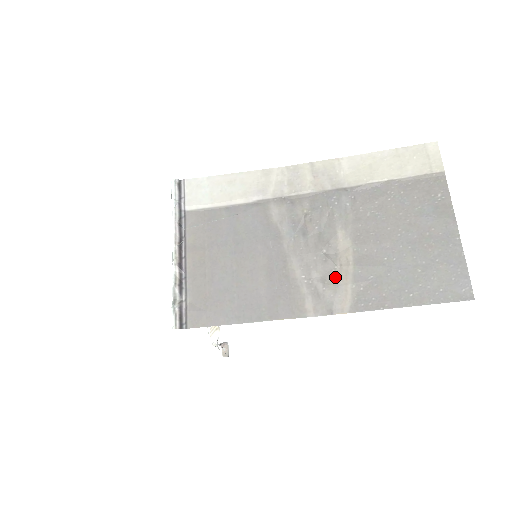
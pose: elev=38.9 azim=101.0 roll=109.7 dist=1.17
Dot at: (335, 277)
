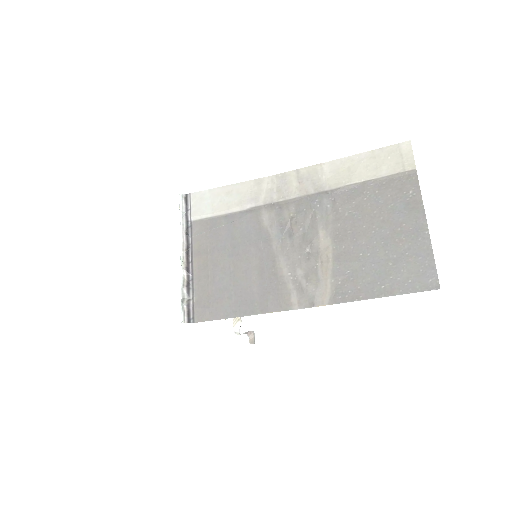
Dot at: (316, 273)
